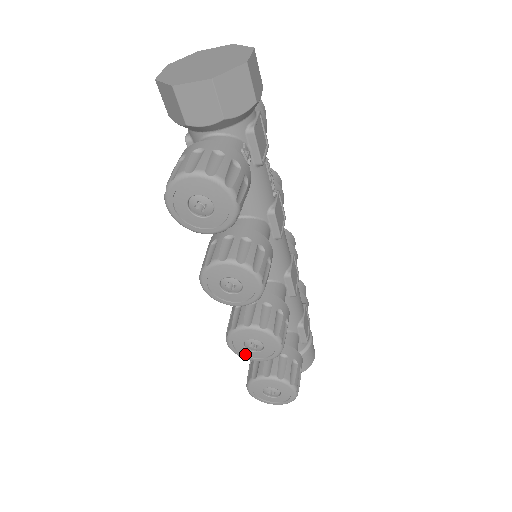
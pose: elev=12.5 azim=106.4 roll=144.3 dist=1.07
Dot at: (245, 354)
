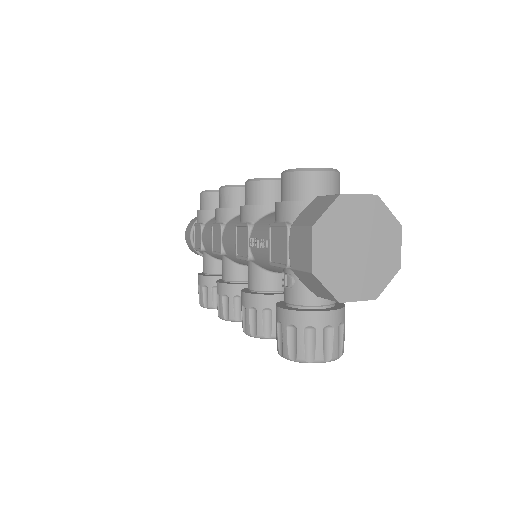
Dot at: occluded
